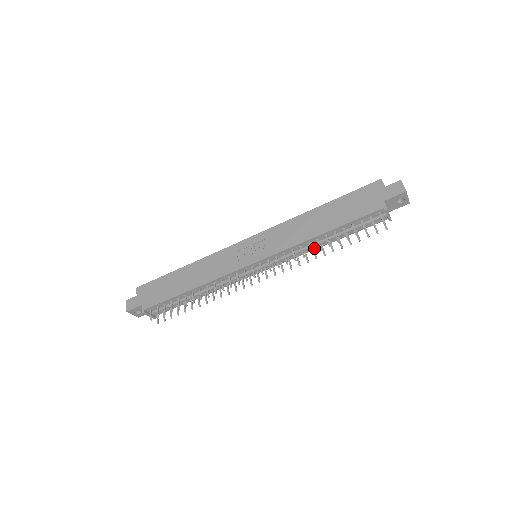
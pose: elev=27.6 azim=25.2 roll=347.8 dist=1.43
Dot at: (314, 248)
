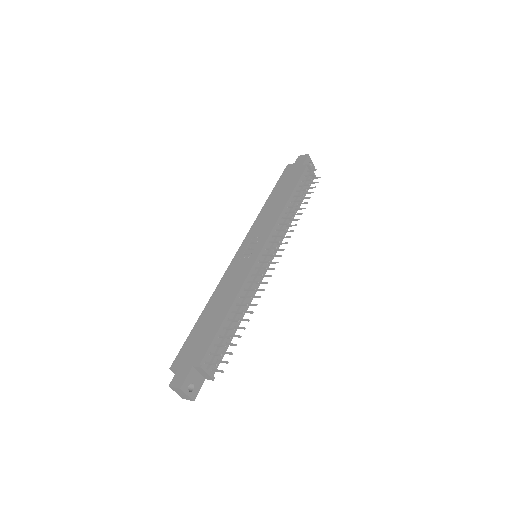
Dot at: (290, 221)
